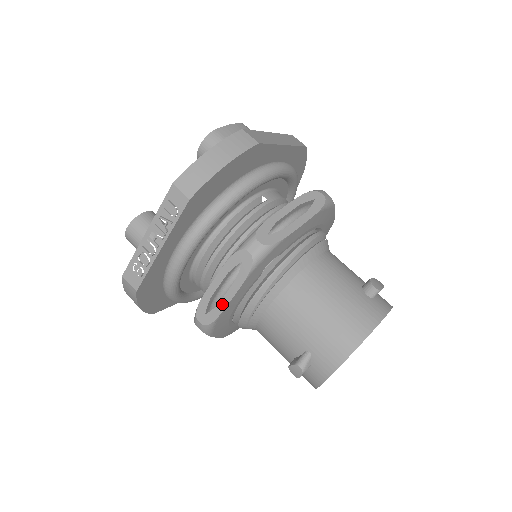
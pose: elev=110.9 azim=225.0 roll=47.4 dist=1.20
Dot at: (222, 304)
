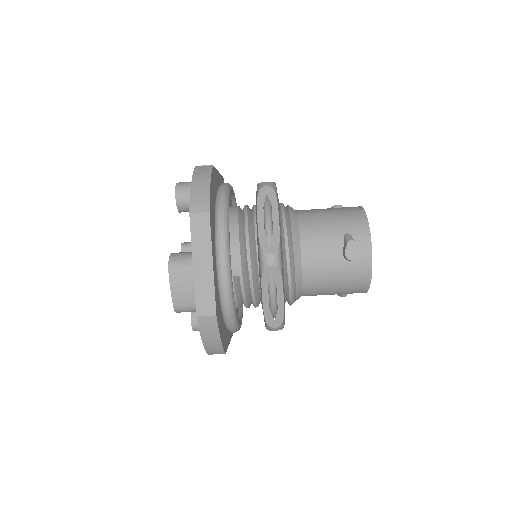
Dot at: occluded
